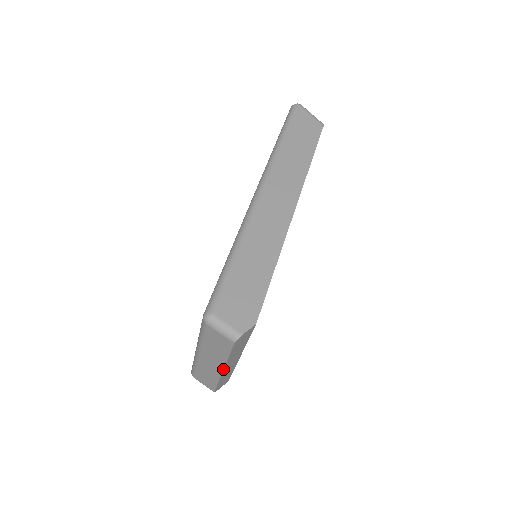
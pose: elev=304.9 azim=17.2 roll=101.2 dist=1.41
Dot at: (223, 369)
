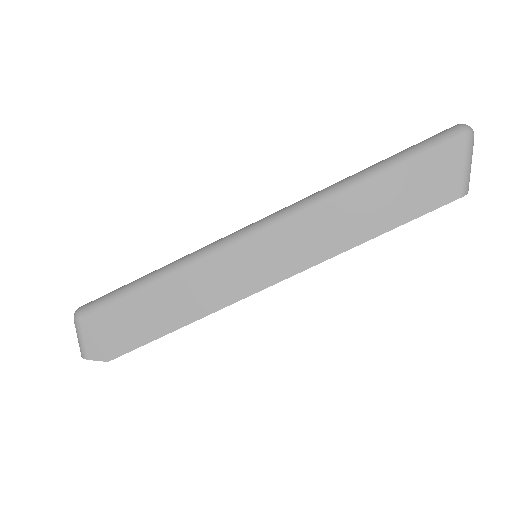
Dot at: occluded
